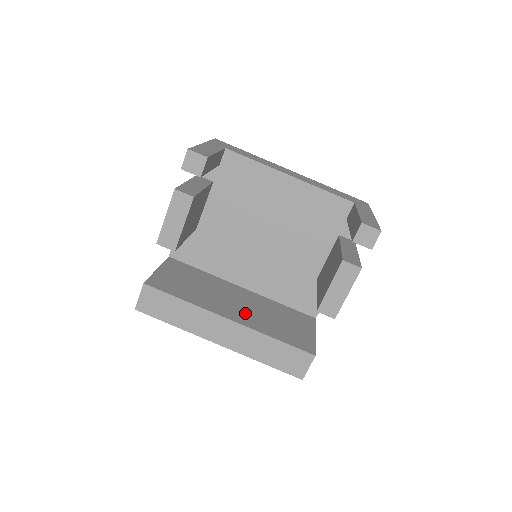
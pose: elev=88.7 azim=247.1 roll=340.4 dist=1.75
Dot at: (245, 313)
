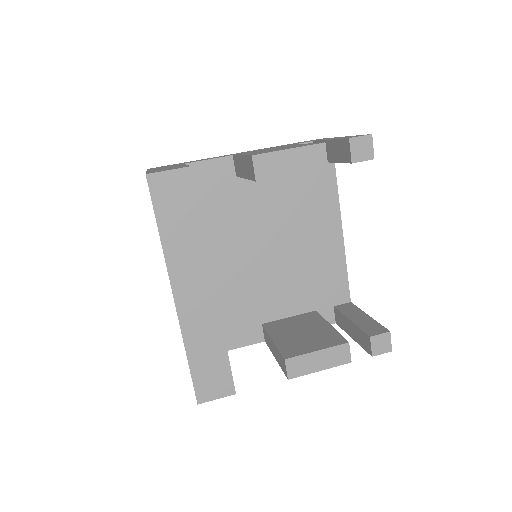
Dot at: occluded
